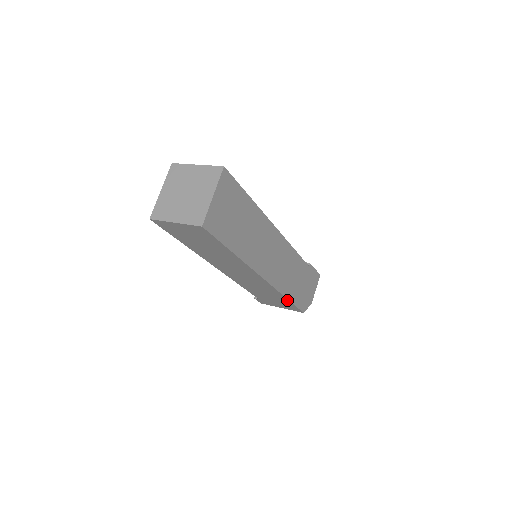
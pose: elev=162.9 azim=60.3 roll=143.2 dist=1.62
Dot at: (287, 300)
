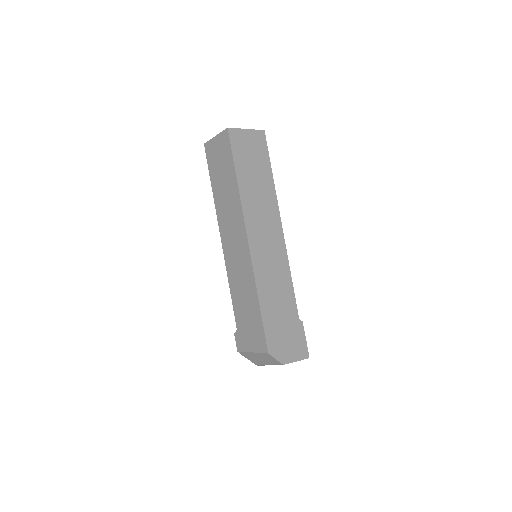
Dot at: (258, 305)
